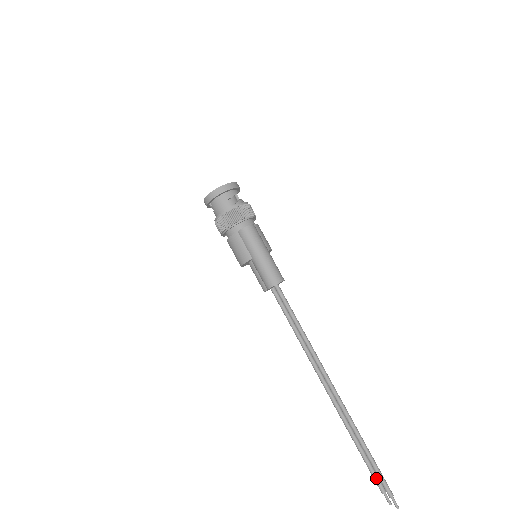
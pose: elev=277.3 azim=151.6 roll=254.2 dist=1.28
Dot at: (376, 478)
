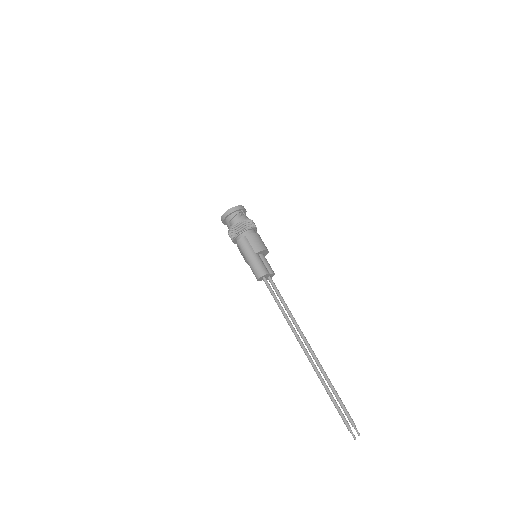
Dot at: (346, 415)
